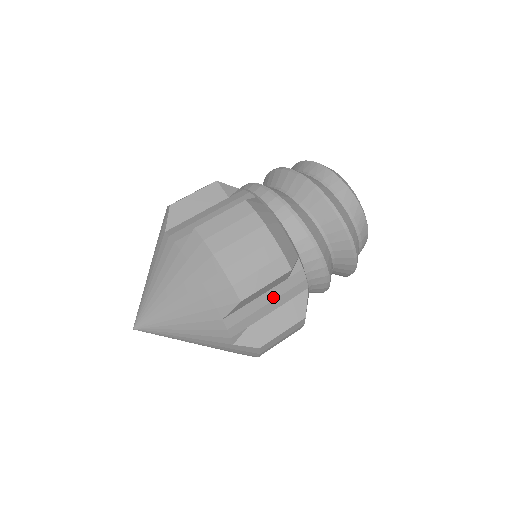
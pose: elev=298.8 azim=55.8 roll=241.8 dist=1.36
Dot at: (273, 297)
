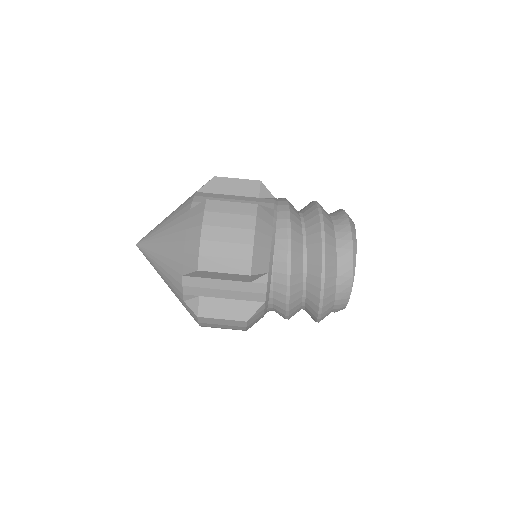
Dot at: (231, 288)
